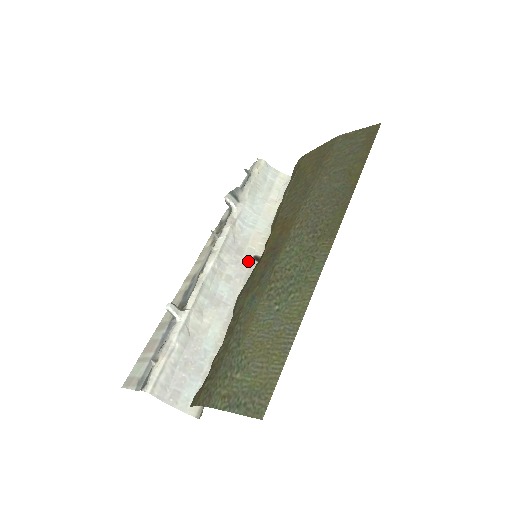
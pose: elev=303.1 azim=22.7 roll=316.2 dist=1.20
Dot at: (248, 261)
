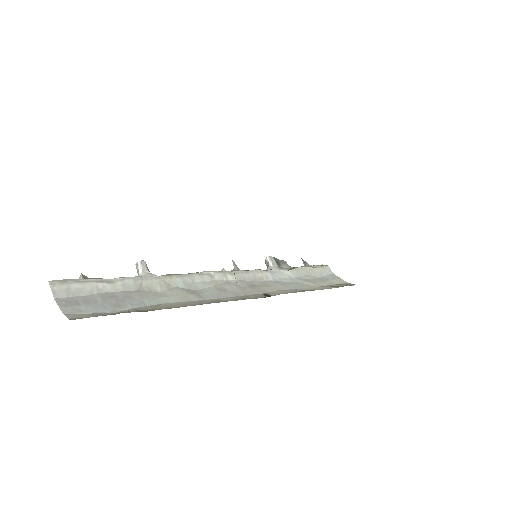
Dot at: (255, 293)
